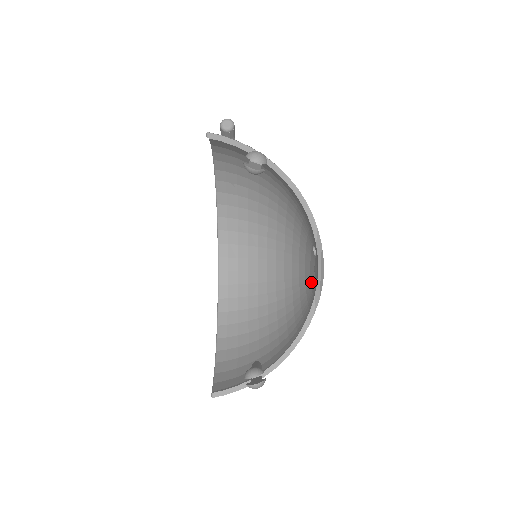
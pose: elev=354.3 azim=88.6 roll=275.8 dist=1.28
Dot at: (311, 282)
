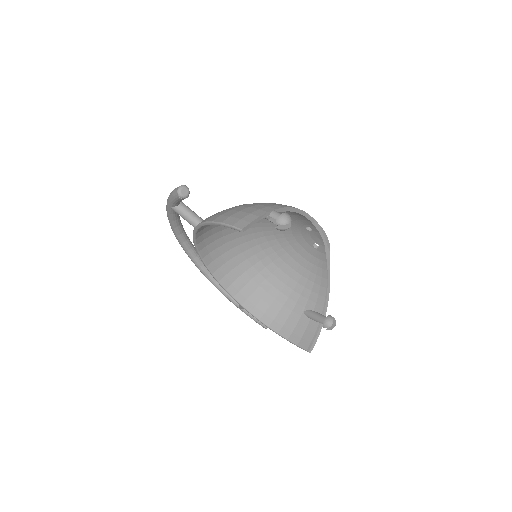
Dot at: (311, 245)
